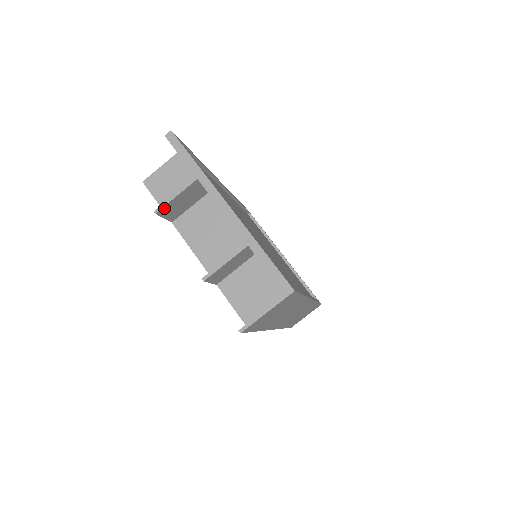
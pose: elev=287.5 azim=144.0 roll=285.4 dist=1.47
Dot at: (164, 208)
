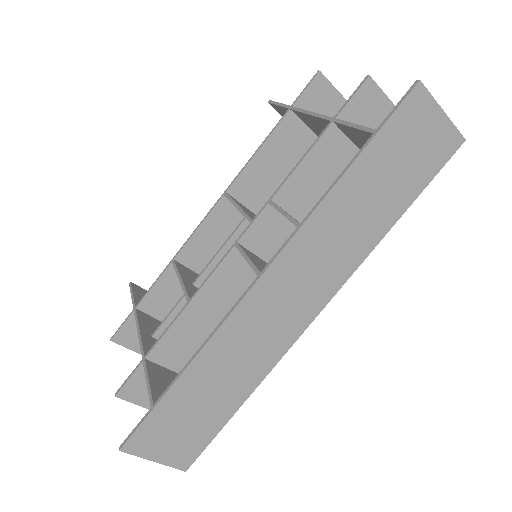
Dot at: (324, 81)
